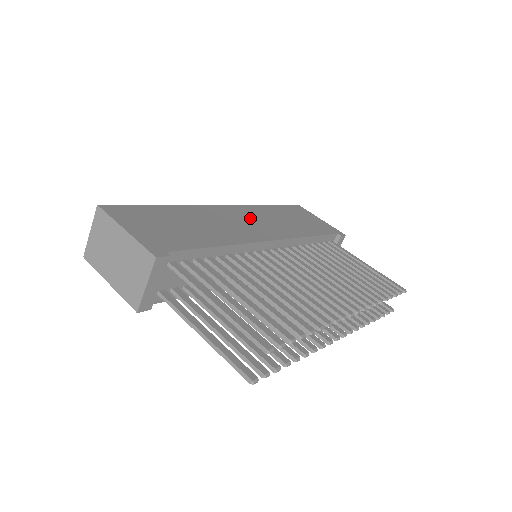
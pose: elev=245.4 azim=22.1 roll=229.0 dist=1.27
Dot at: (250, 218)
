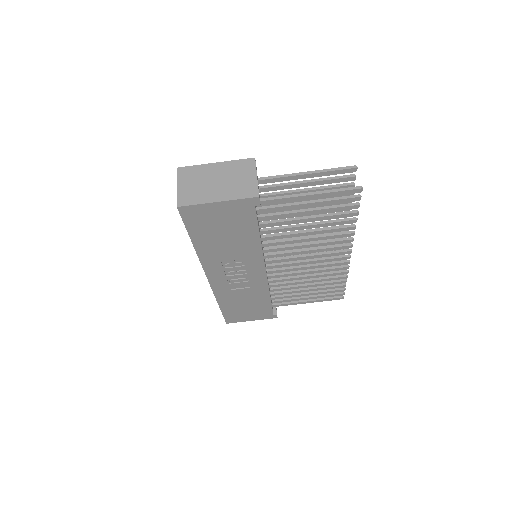
Dot at: occluded
